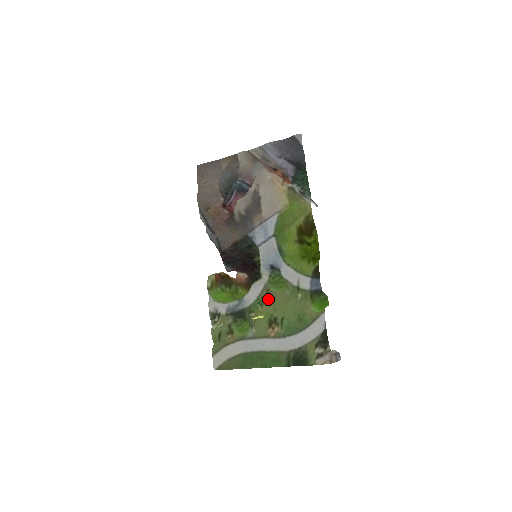
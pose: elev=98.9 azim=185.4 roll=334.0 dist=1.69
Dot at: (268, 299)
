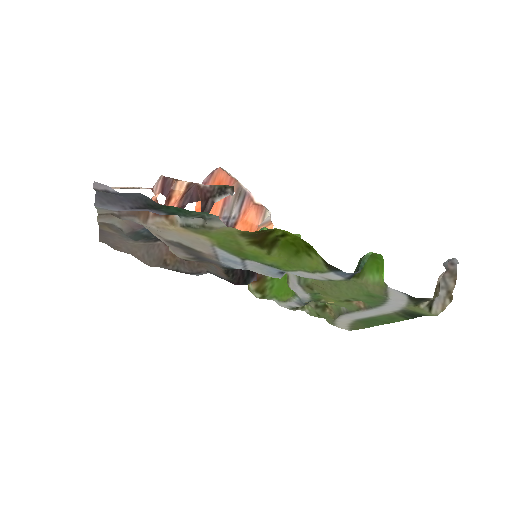
Dot at: (318, 292)
